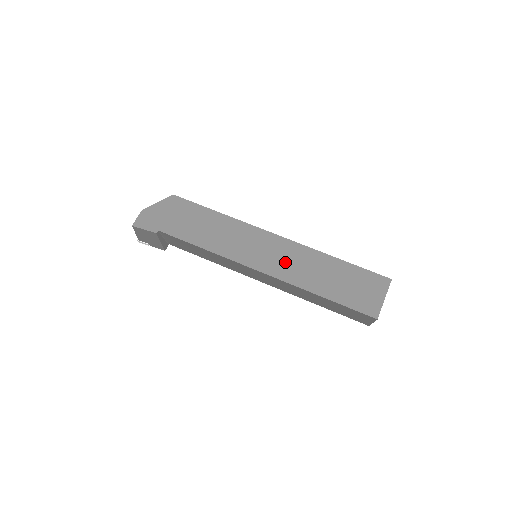
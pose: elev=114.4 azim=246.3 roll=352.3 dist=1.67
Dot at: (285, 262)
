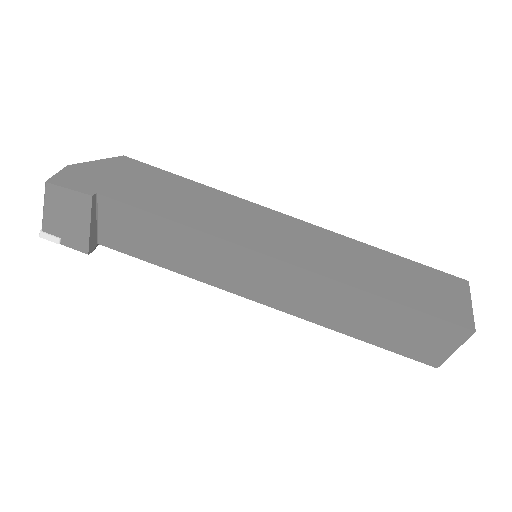
Dot at: (315, 250)
